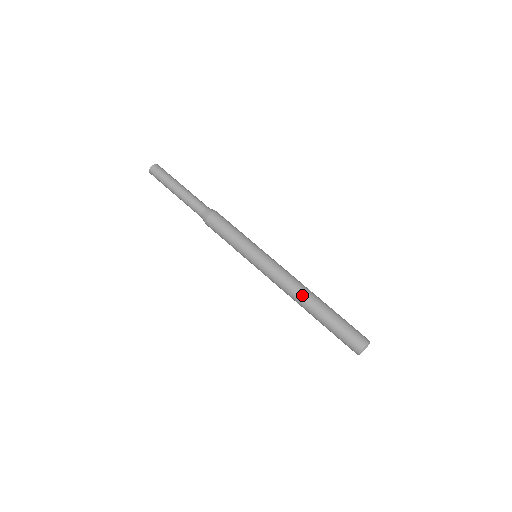
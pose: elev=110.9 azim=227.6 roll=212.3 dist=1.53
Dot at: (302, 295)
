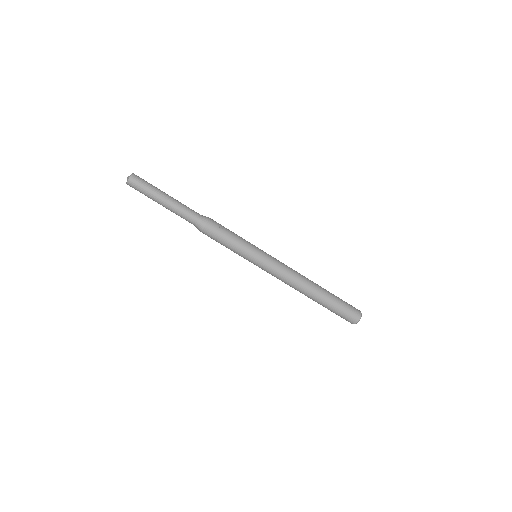
Dot at: (304, 288)
